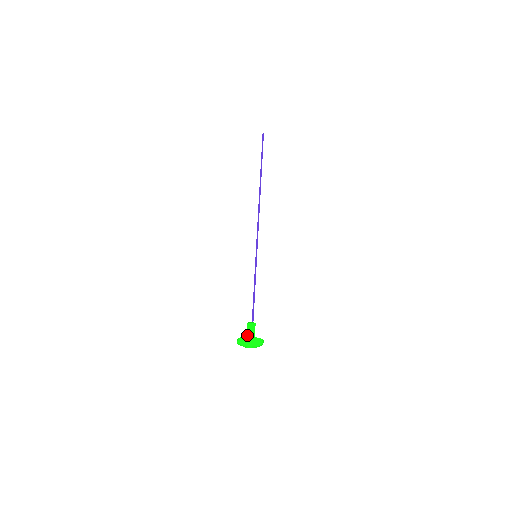
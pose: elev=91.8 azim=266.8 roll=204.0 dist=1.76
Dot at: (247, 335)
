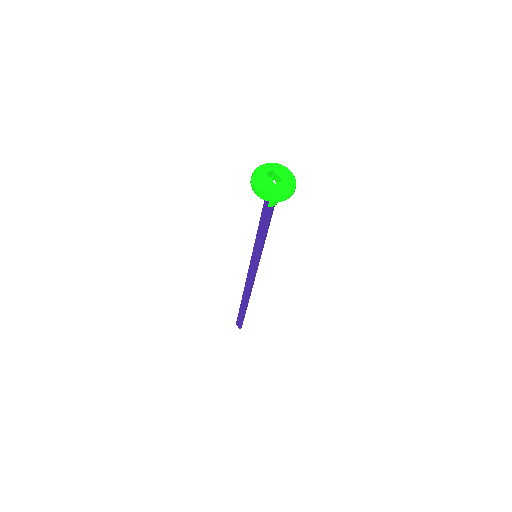
Dot at: occluded
